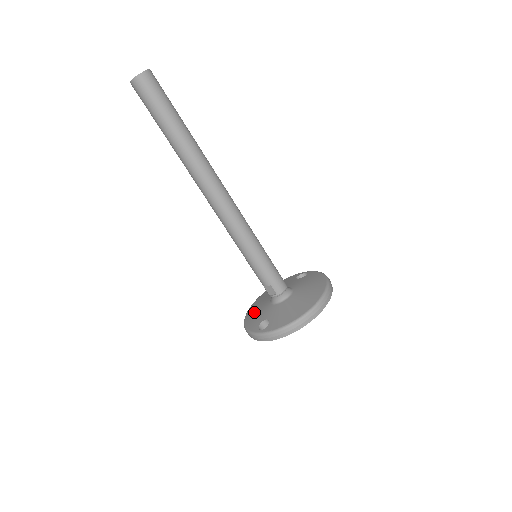
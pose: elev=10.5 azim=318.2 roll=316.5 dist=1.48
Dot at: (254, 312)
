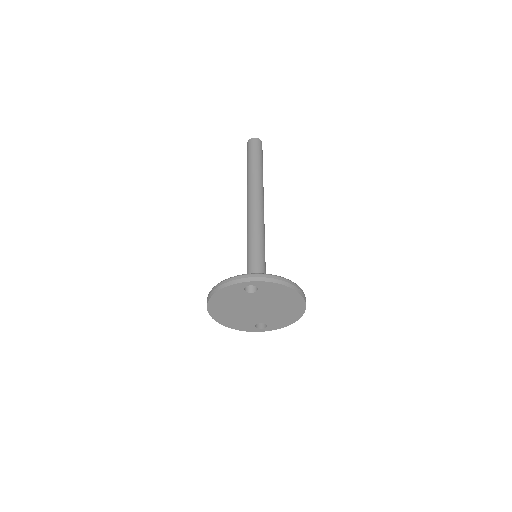
Dot at: occluded
